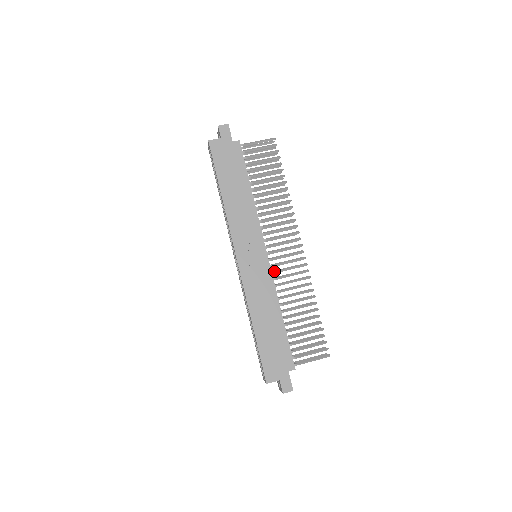
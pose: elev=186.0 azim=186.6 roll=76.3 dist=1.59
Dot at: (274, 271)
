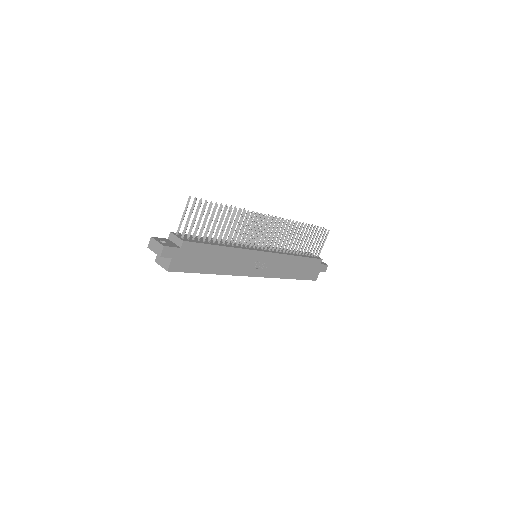
Dot at: (274, 249)
